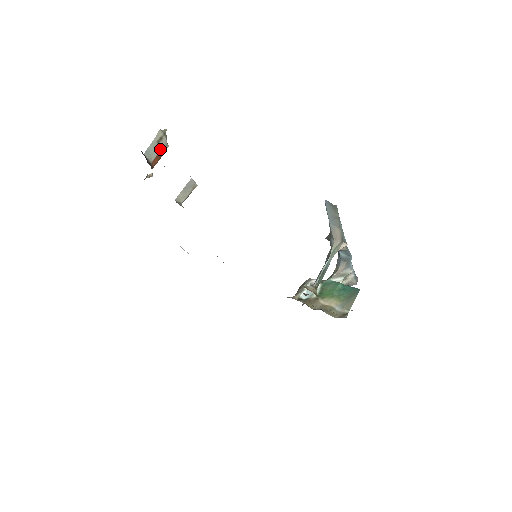
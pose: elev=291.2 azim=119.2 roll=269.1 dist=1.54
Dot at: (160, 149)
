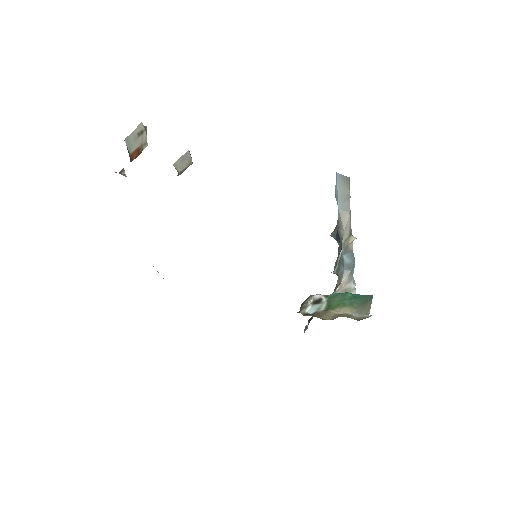
Dot at: (140, 144)
